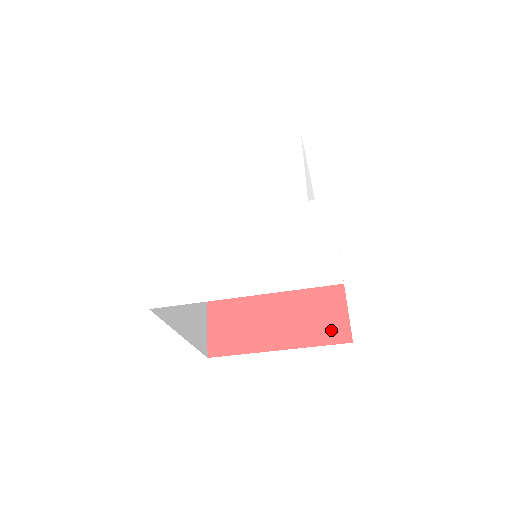
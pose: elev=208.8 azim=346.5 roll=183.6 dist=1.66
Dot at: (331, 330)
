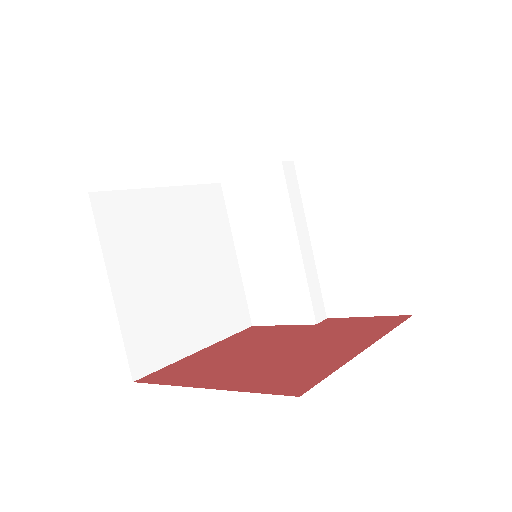
Dot at: (383, 323)
